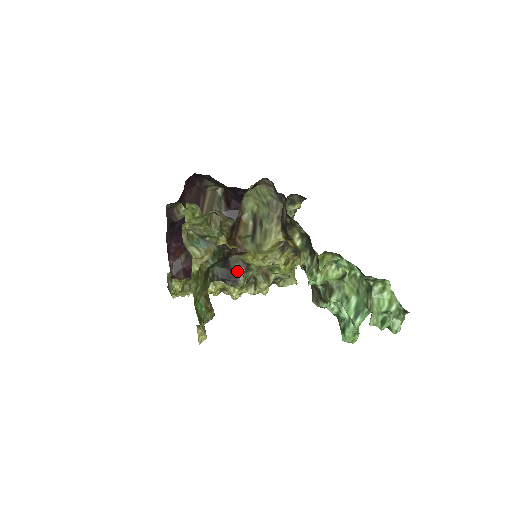
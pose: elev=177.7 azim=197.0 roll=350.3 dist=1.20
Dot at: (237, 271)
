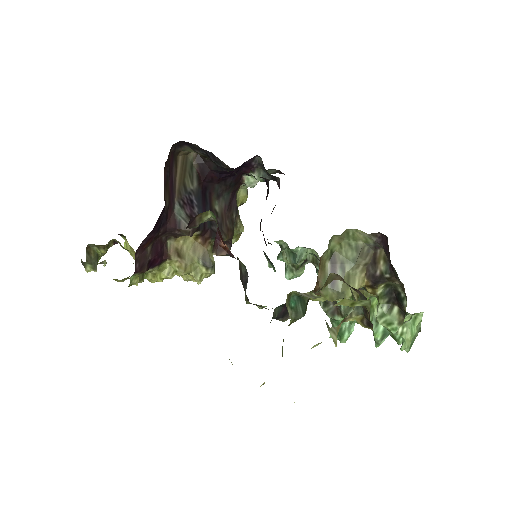
Dot at: occluded
